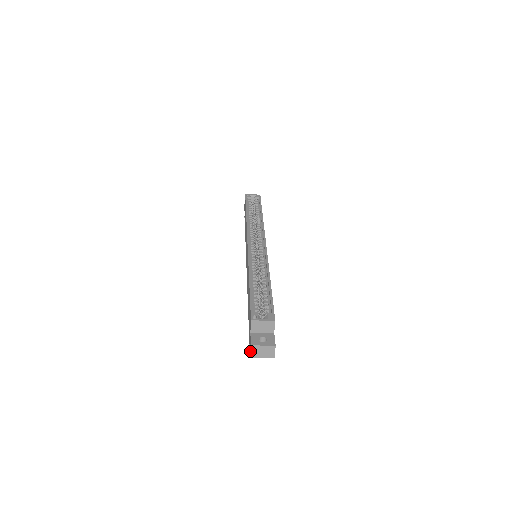
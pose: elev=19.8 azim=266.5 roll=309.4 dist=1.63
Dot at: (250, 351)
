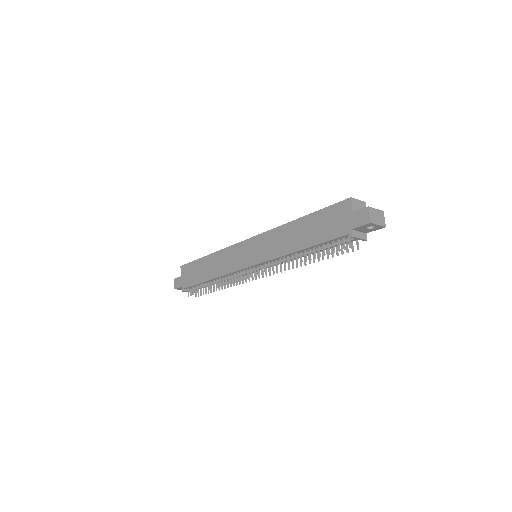
Dot at: (369, 215)
